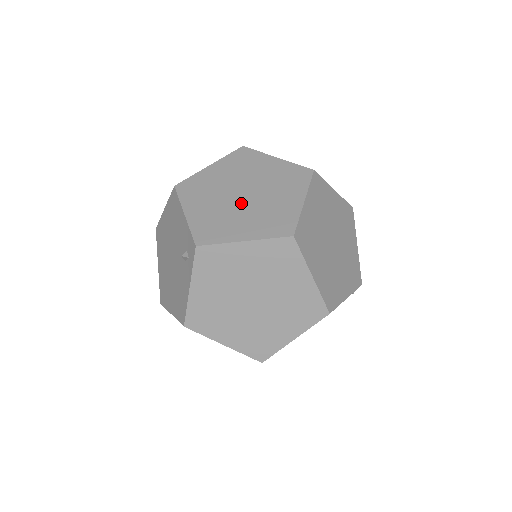
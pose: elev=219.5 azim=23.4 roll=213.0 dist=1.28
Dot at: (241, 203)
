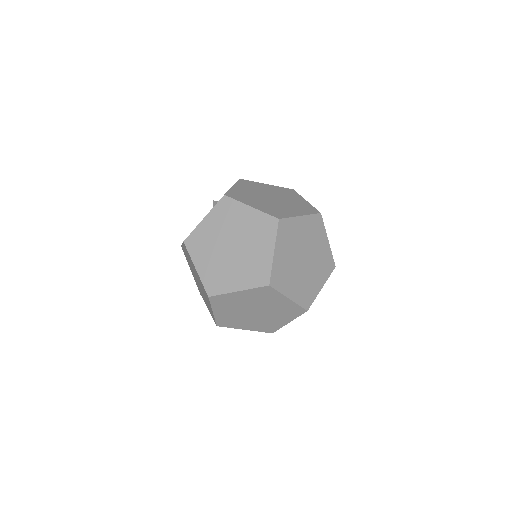
Dot at: (266, 199)
